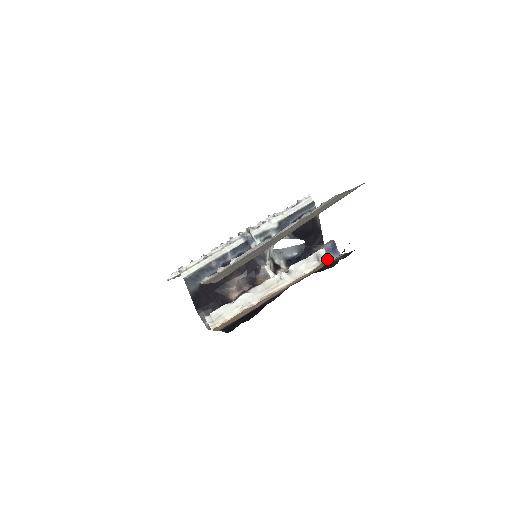
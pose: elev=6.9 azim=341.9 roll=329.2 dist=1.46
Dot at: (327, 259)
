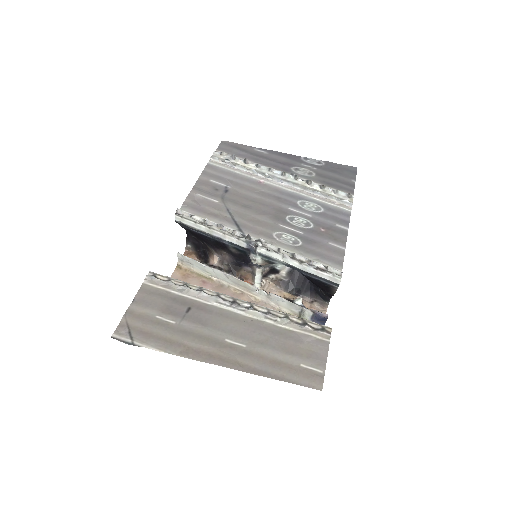
Dot at: occluded
